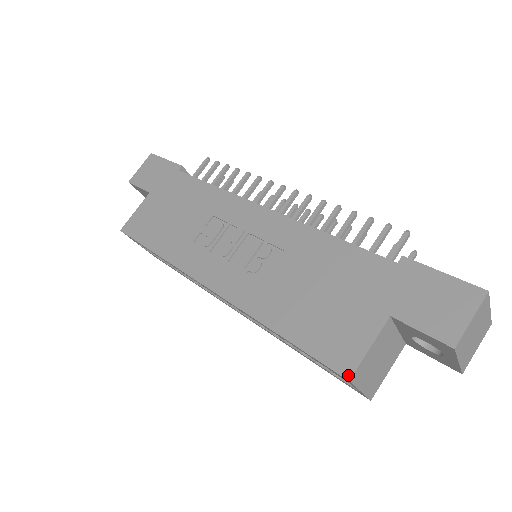
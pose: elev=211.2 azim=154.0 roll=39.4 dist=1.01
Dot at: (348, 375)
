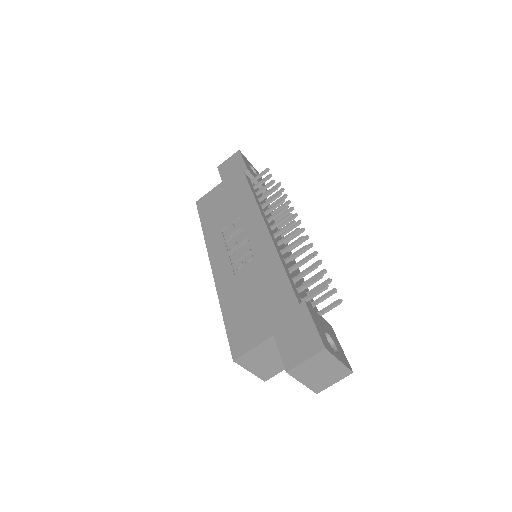
Dot at: (235, 357)
